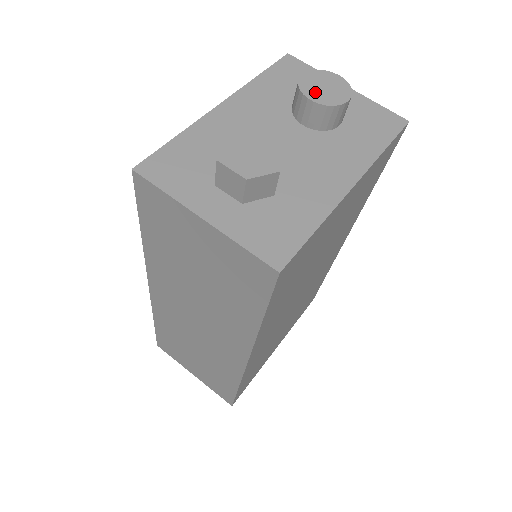
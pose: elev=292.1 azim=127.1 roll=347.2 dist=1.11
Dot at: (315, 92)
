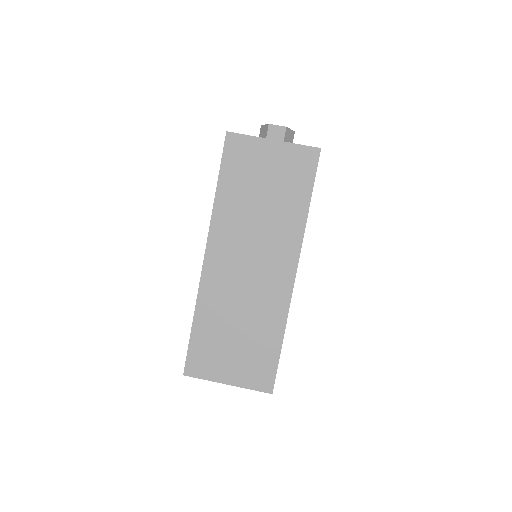
Dot at: occluded
